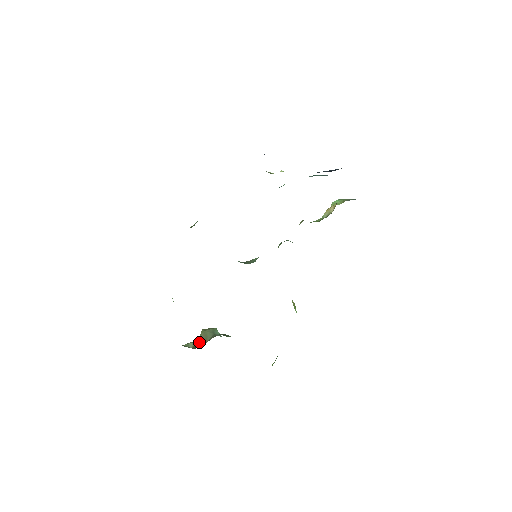
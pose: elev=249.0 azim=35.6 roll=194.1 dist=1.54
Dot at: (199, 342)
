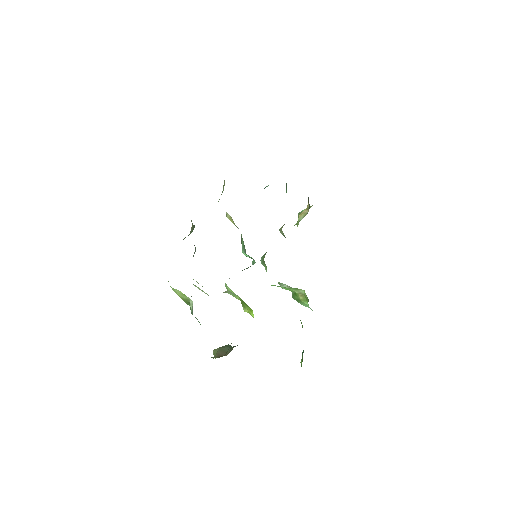
Dot at: (221, 355)
